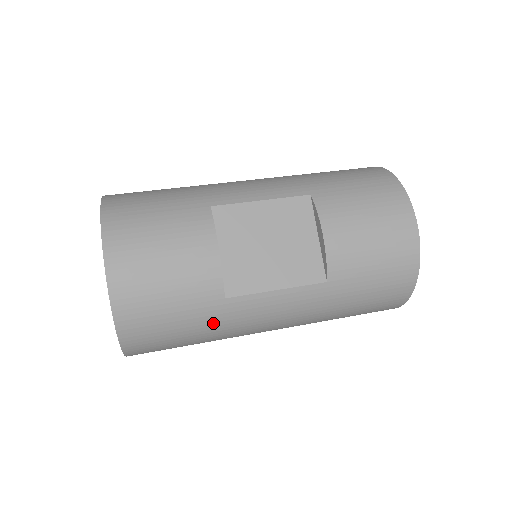
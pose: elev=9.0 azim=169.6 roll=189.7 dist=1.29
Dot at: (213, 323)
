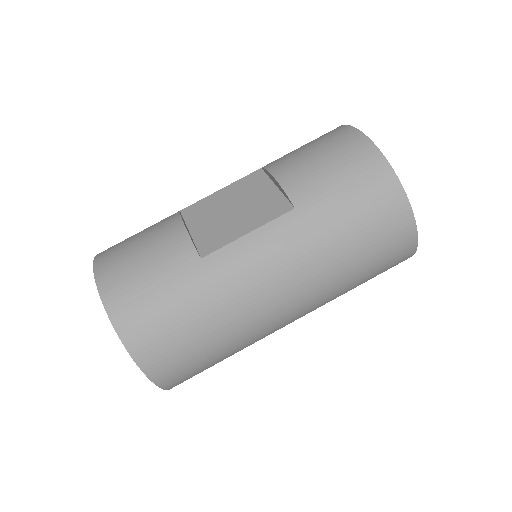
Dot at: (203, 291)
